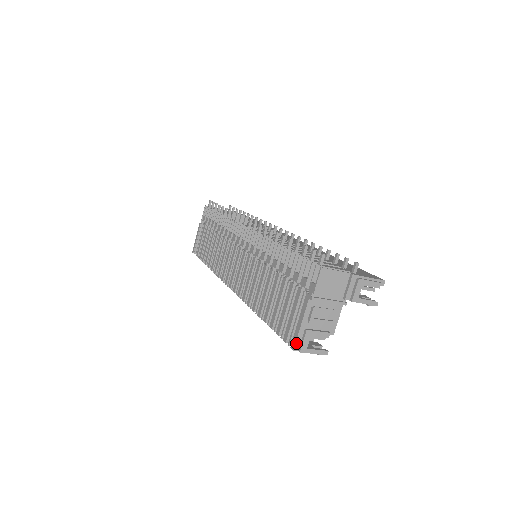
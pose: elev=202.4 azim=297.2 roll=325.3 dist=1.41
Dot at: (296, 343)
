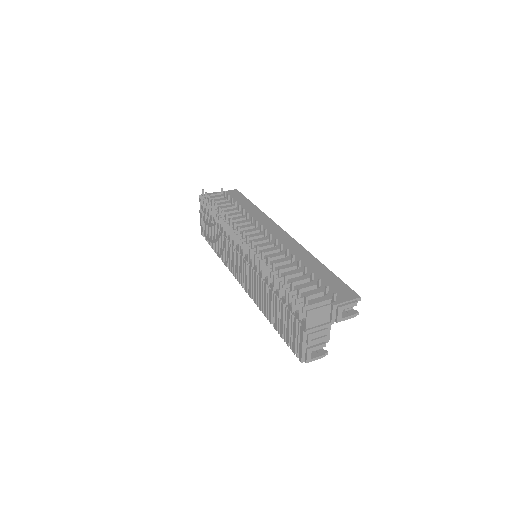
Dot at: (302, 358)
